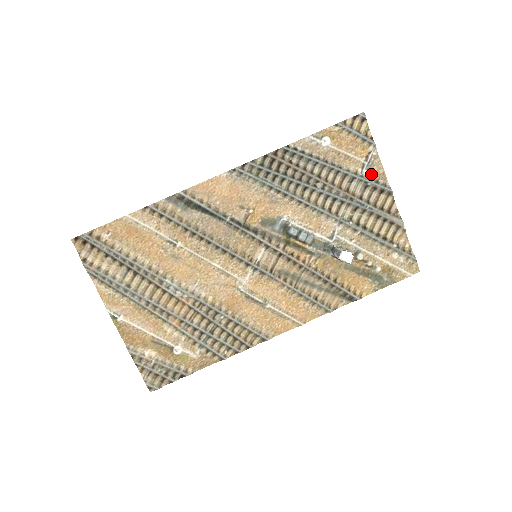
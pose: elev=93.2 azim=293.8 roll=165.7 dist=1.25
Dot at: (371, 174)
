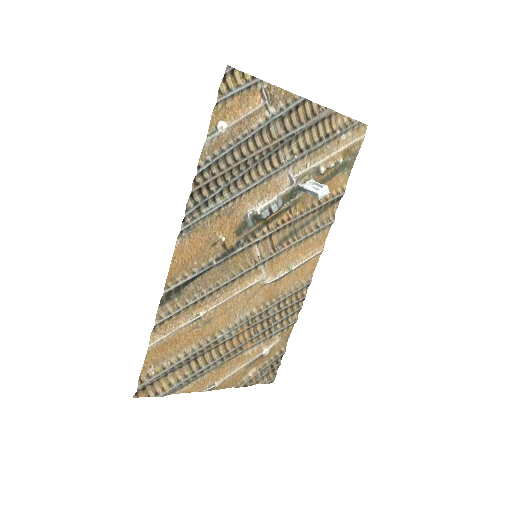
Dot at: (277, 104)
